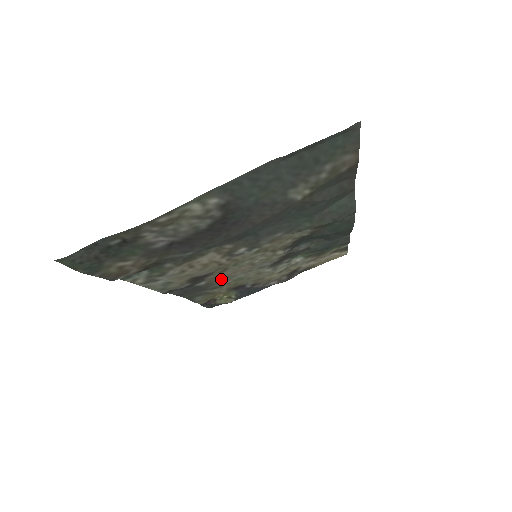
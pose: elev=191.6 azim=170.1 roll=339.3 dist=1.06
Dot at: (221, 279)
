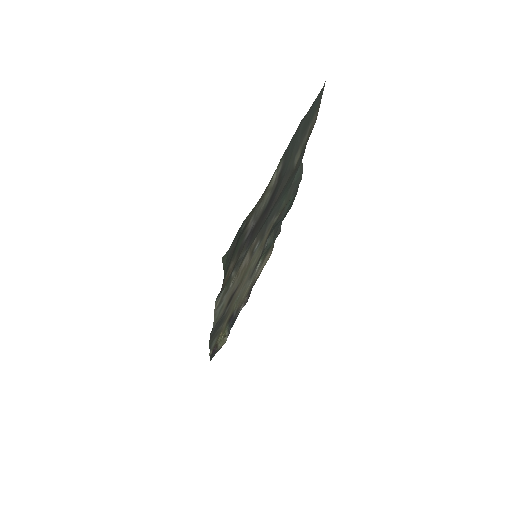
Dot at: (233, 301)
